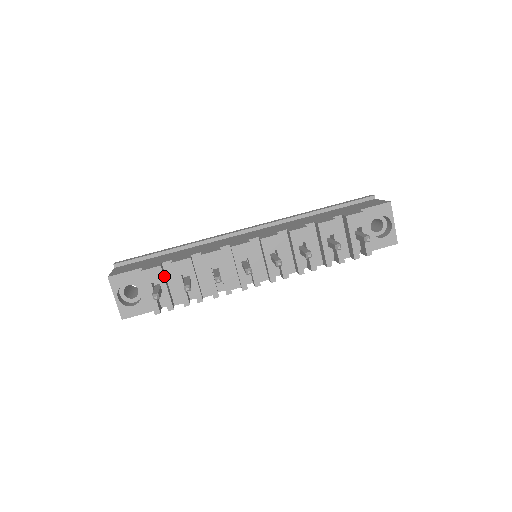
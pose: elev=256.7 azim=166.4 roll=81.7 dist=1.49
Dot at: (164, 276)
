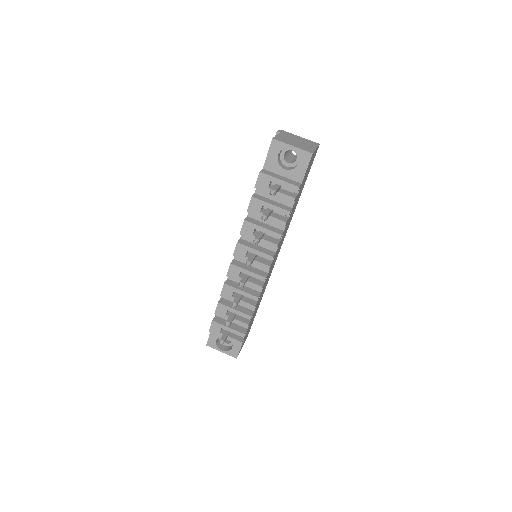
Dot at: (221, 322)
